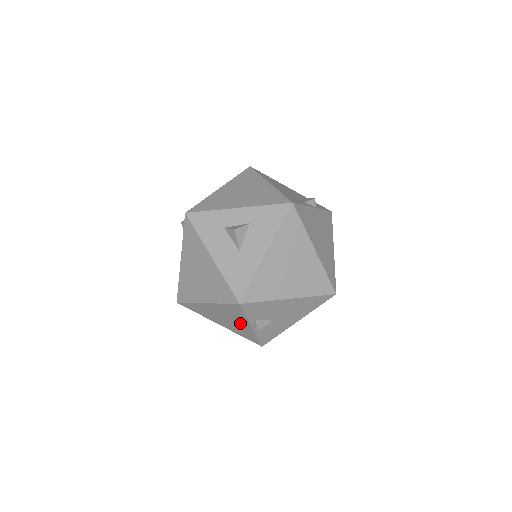
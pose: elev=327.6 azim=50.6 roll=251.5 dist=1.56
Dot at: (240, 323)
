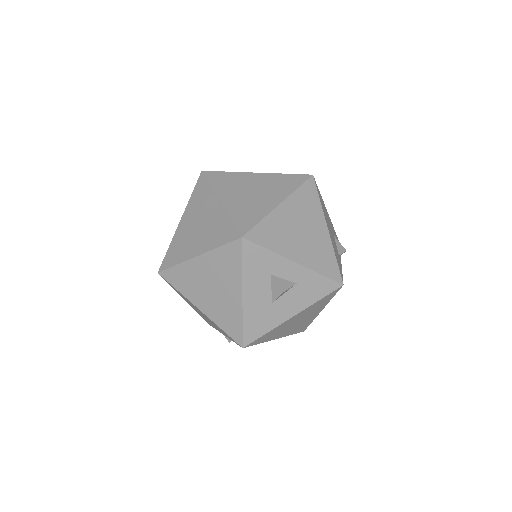
Dot at: occluded
